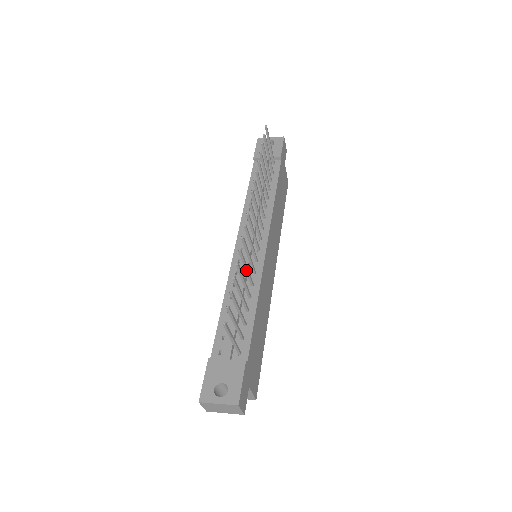
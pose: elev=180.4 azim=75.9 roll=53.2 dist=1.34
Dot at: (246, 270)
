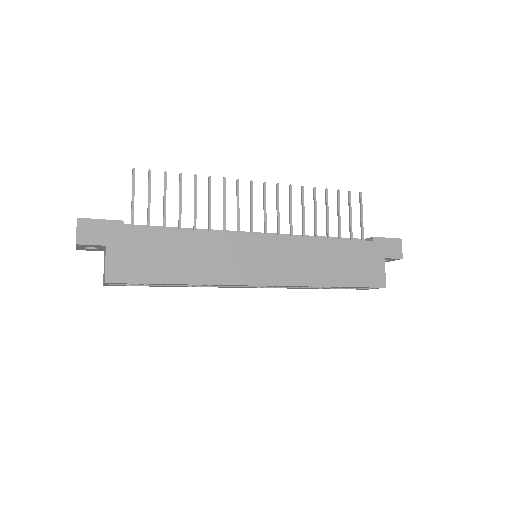
Dot at: (209, 206)
